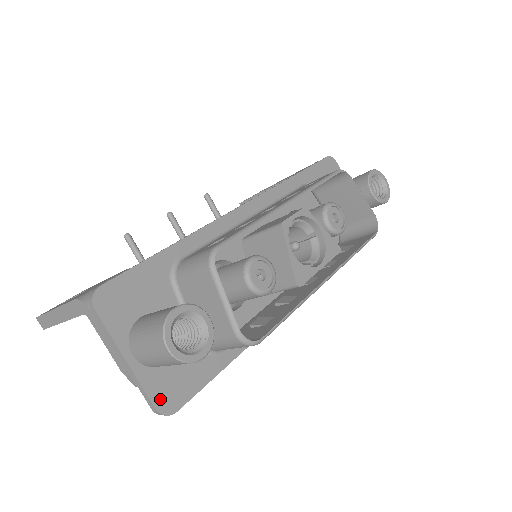
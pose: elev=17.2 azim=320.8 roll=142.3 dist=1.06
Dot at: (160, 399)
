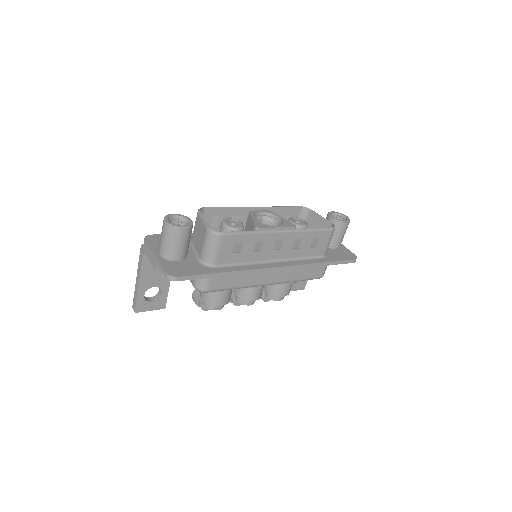
Dot at: (170, 270)
